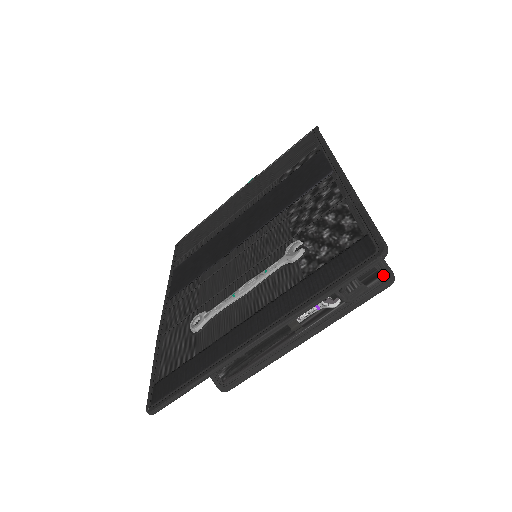
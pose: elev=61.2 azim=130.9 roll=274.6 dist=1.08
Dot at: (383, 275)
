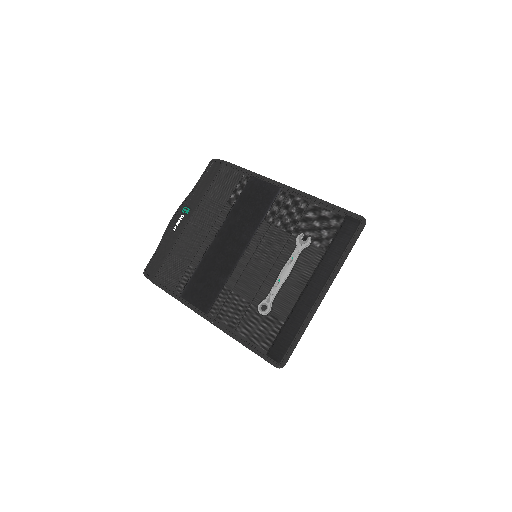
Dot at: occluded
